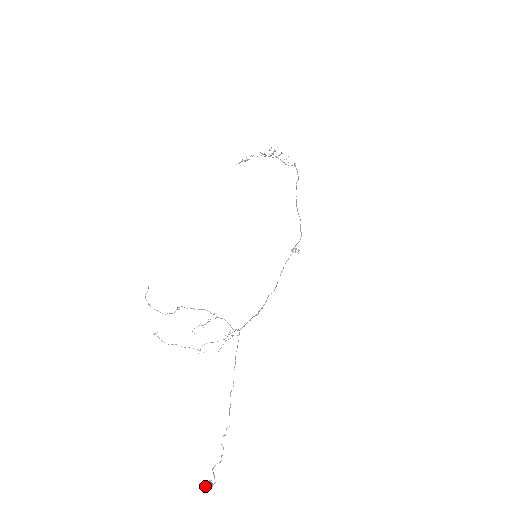
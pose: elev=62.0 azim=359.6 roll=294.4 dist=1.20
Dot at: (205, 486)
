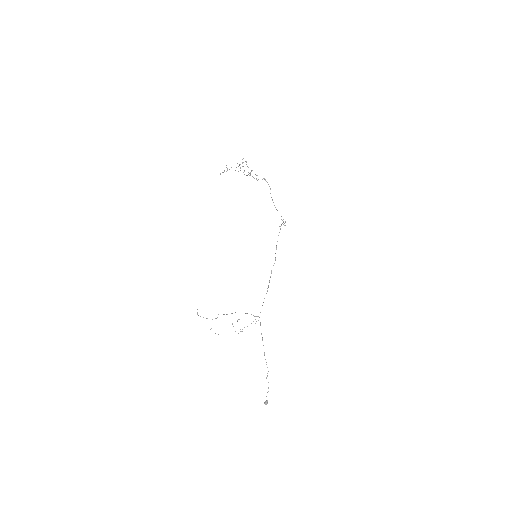
Dot at: (264, 403)
